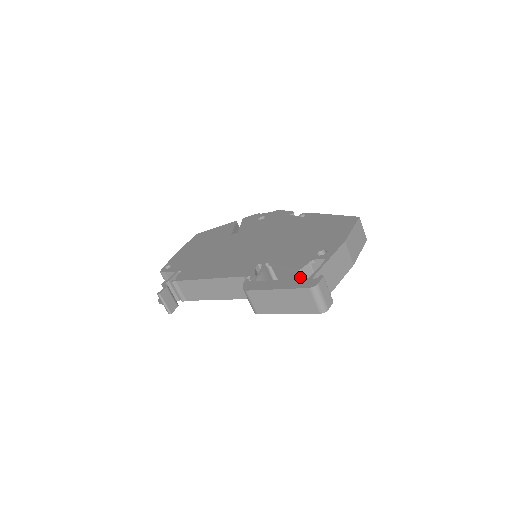
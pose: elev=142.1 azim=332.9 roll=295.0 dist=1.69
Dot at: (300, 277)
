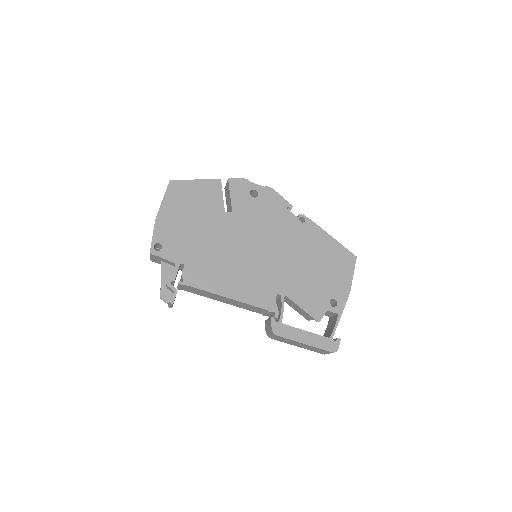
Dot at: occluded
